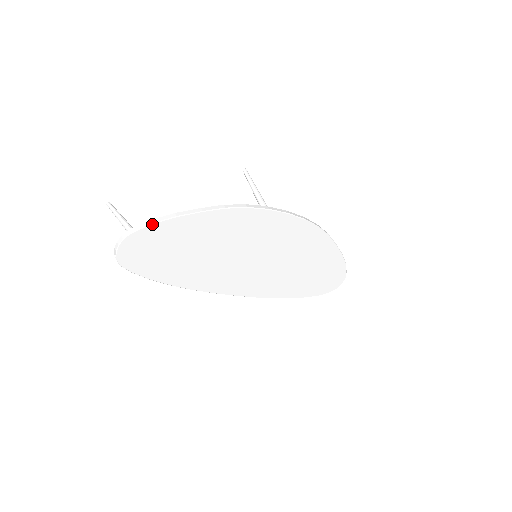
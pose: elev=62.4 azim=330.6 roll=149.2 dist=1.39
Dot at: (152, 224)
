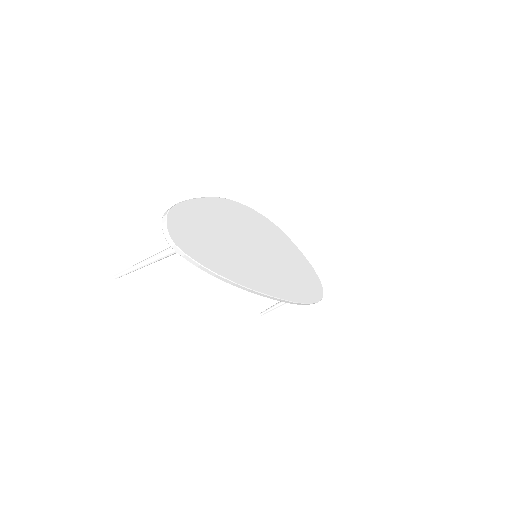
Dot at: (179, 203)
